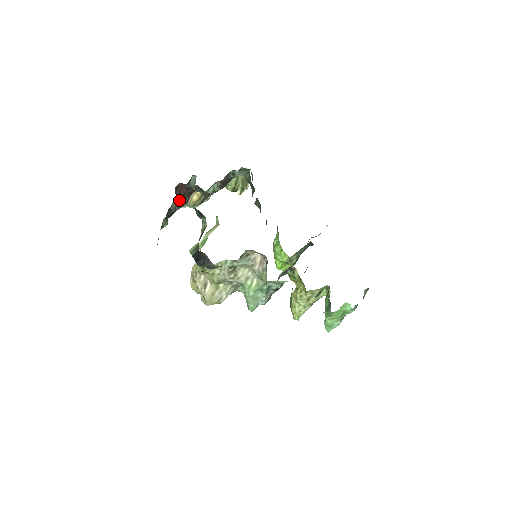
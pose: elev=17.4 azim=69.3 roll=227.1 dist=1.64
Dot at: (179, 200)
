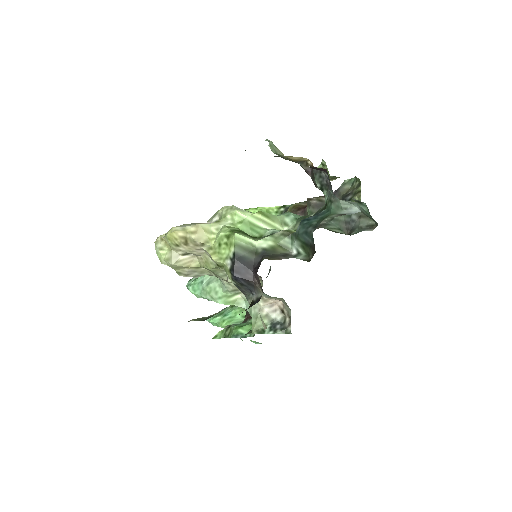
Dot at: occluded
